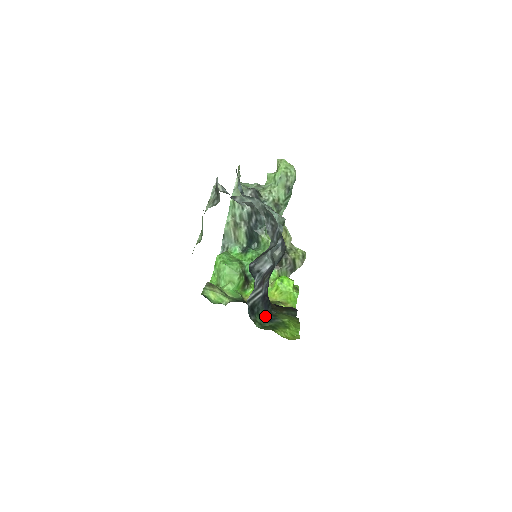
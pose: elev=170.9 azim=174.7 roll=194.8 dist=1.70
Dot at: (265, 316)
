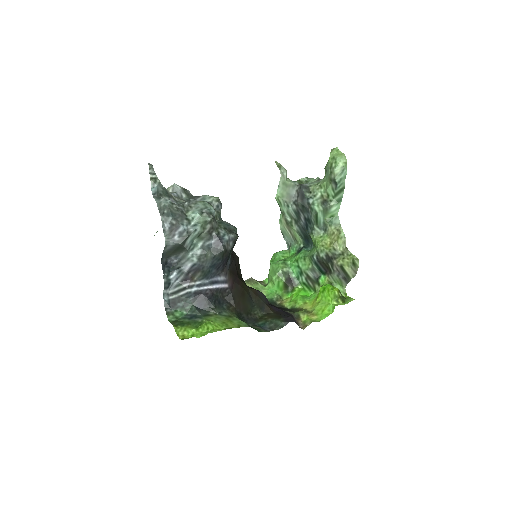
Dot at: (192, 313)
